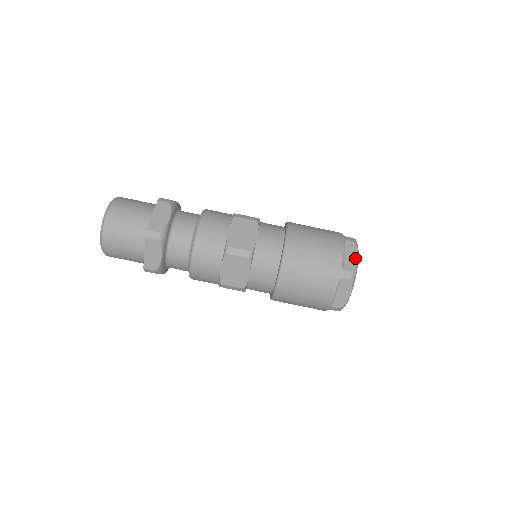
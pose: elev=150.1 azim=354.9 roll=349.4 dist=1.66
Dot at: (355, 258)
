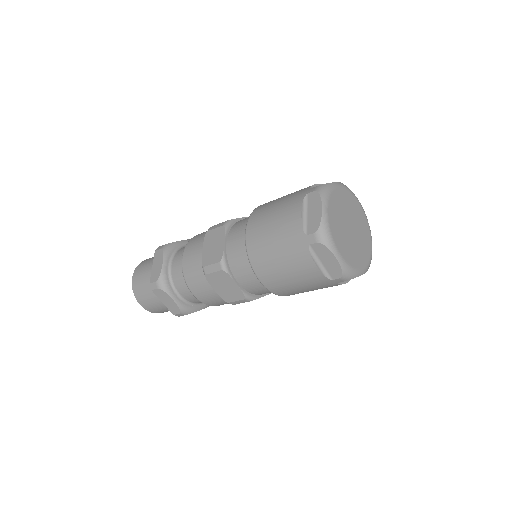
Dot at: (334, 261)
